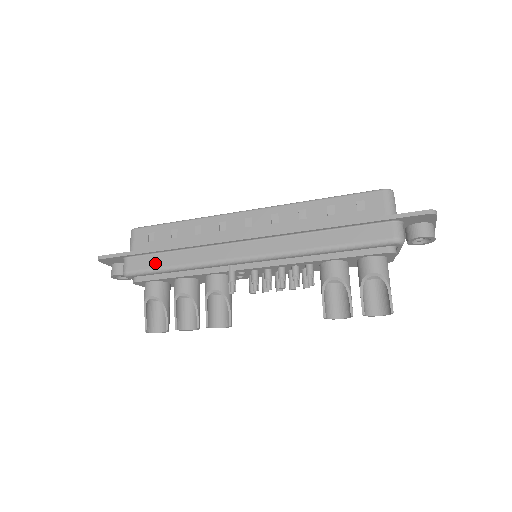
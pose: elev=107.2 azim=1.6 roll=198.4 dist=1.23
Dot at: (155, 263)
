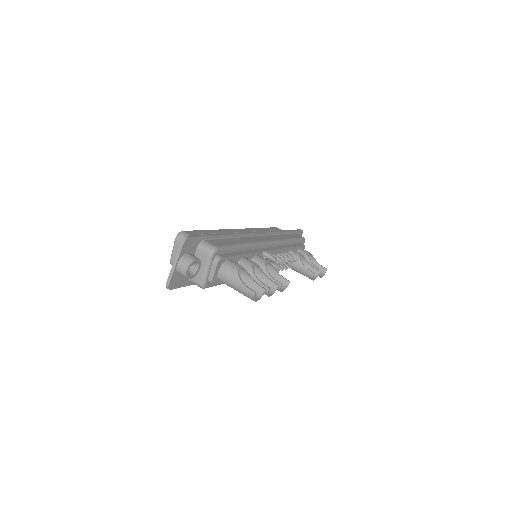
Dot at: (228, 242)
